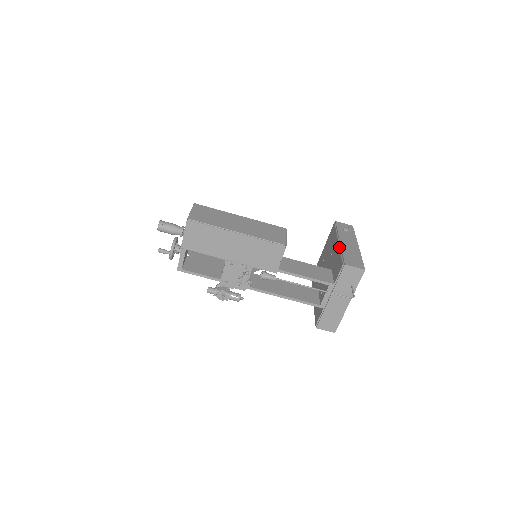
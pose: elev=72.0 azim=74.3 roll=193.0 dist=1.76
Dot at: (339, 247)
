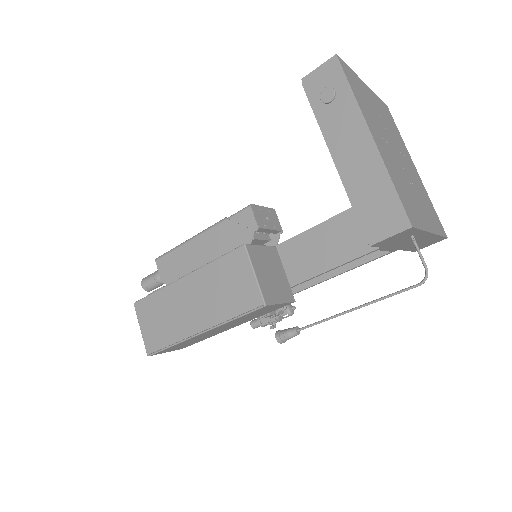
Dot at: occluded
